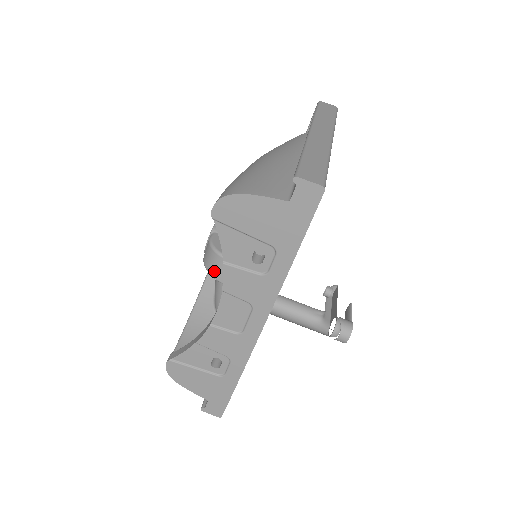
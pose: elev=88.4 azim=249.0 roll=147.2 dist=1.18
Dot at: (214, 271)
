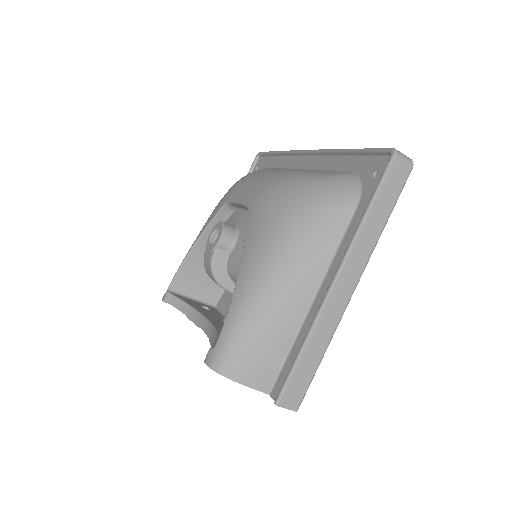
Dot at: (211, 278)
